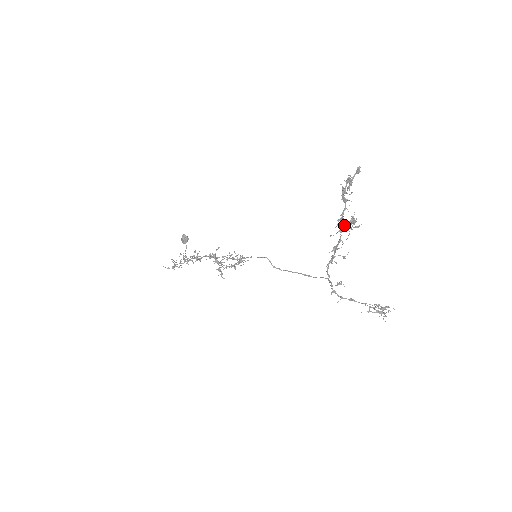
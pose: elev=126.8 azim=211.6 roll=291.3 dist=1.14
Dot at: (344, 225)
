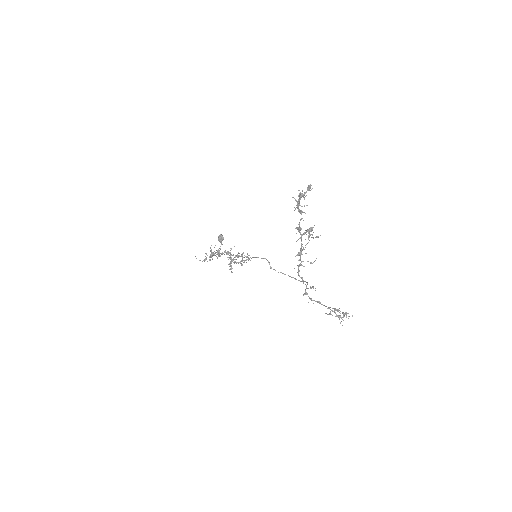
Dot at: (303, 233)
